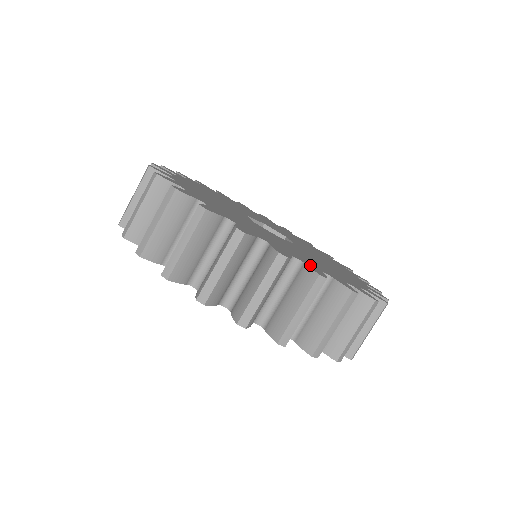
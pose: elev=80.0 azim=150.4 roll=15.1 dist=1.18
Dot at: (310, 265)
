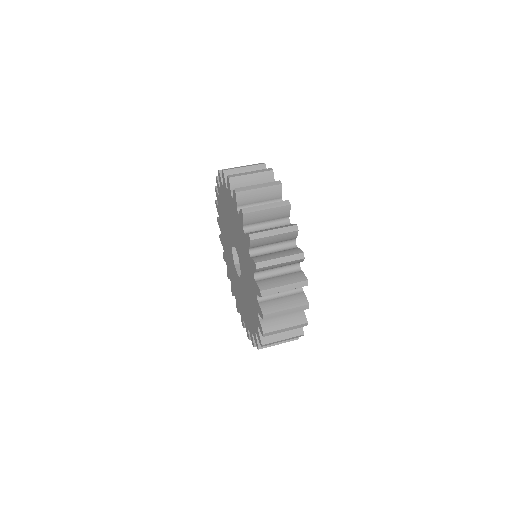
Dot at: occluded
